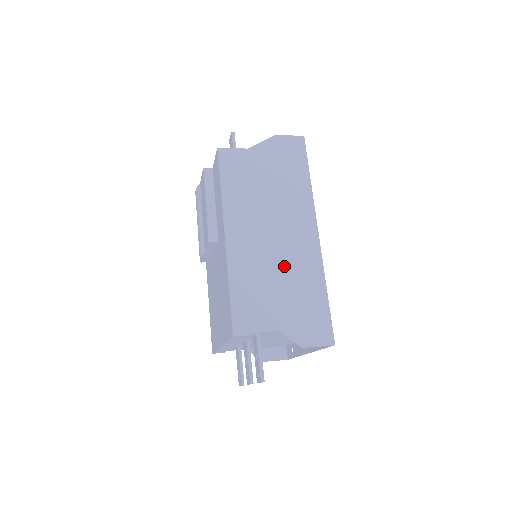
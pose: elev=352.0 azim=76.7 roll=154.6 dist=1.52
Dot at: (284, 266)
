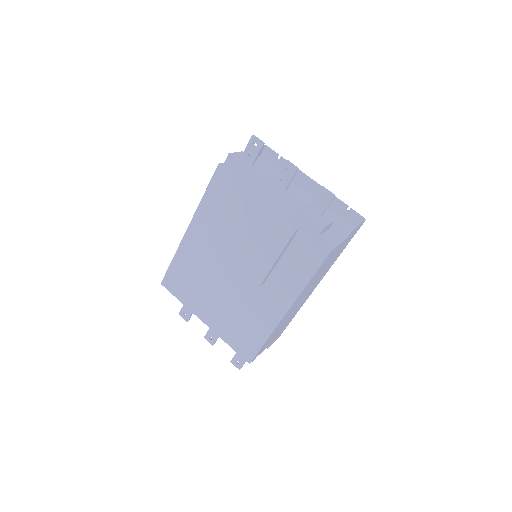
Dot at: occluded
